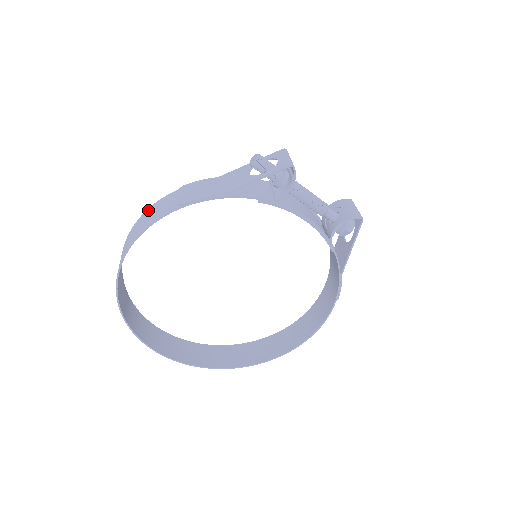
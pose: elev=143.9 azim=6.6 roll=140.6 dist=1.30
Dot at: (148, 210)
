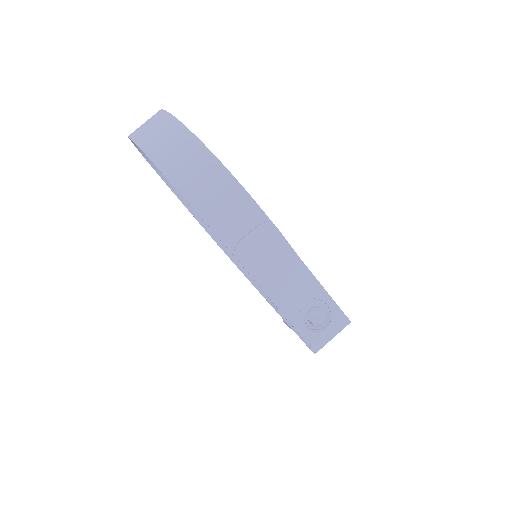
Dot at: (231, 182)
